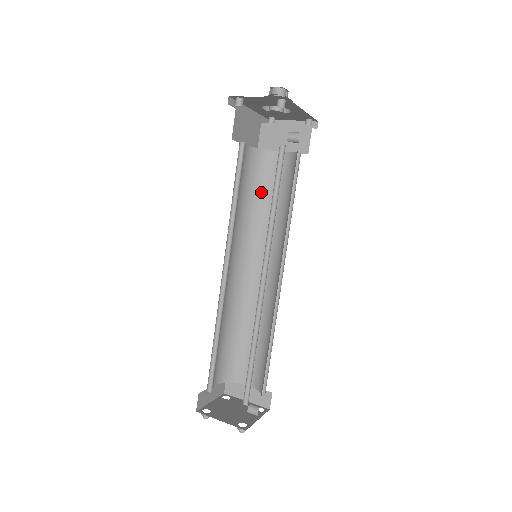
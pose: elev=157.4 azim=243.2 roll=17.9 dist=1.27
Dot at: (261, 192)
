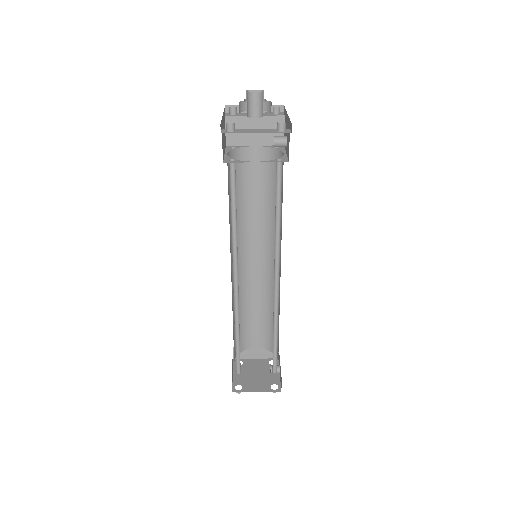
Dot at: (241, 190)
